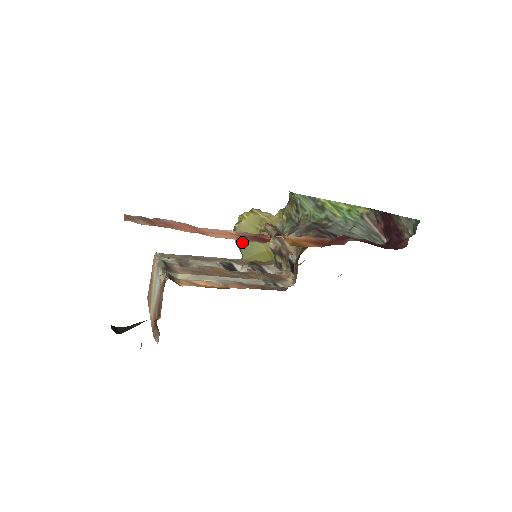
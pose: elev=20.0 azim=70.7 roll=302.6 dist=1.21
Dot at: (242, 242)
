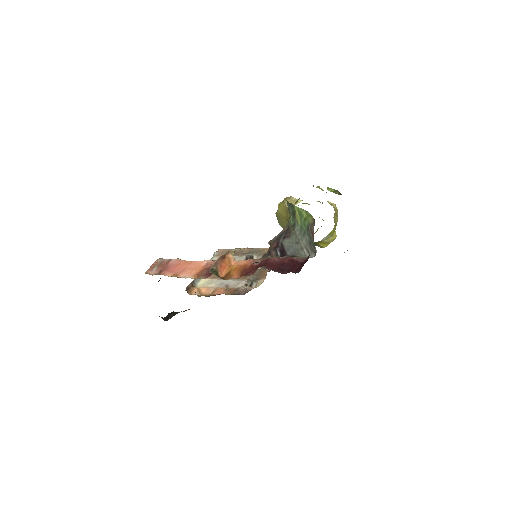
Dot at: (282, 225)
